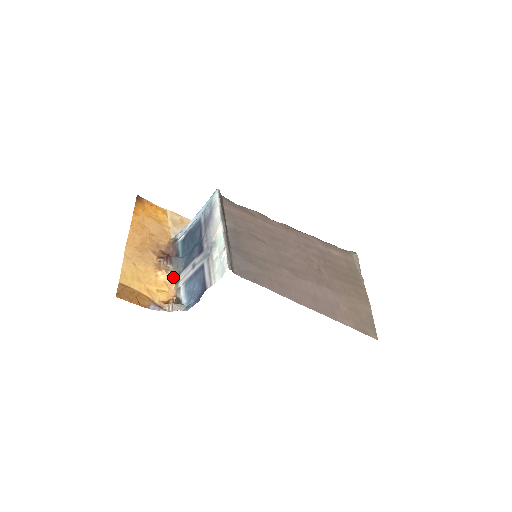
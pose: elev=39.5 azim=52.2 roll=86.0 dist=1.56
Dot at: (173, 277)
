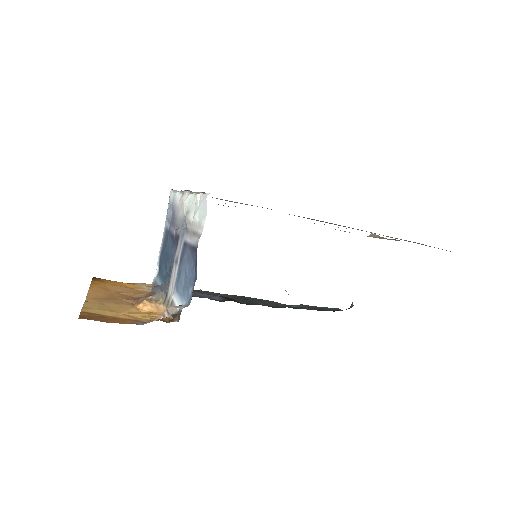
Dot at: (161, 305)
